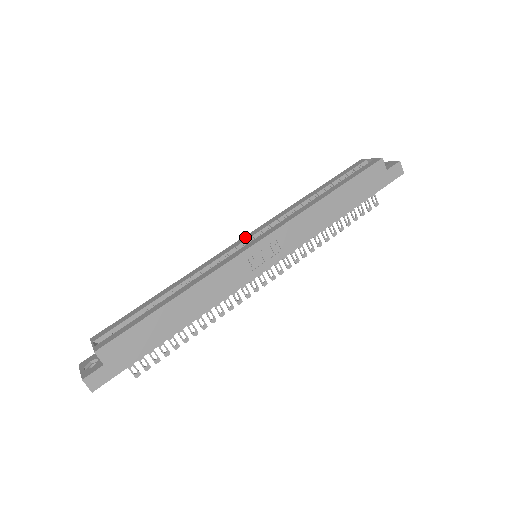
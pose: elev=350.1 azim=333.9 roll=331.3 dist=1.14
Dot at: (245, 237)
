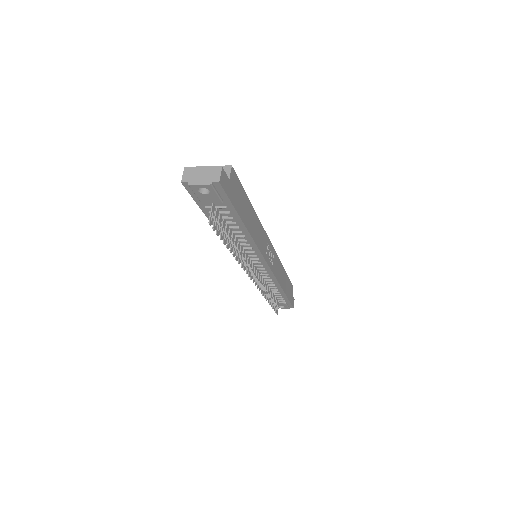
Dot at: occluded
